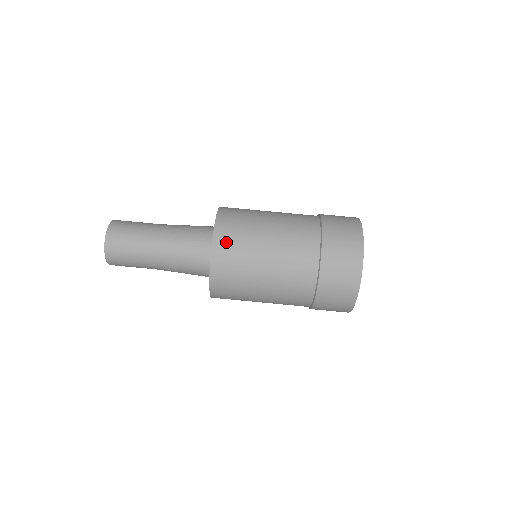
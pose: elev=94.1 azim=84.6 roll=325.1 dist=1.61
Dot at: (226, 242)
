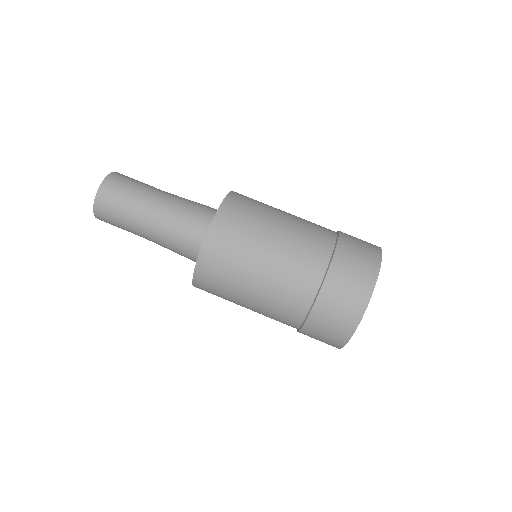
Dot at: (213, 261)
